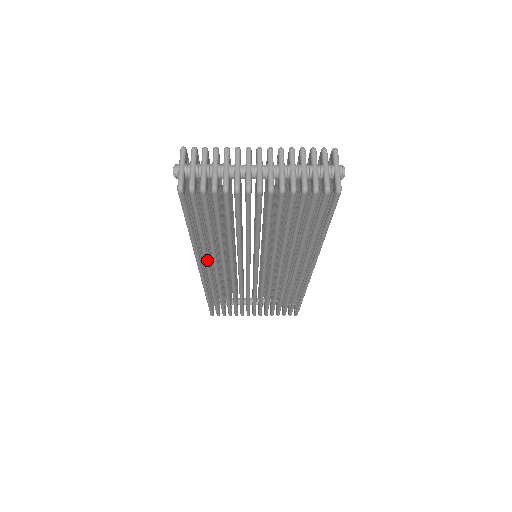
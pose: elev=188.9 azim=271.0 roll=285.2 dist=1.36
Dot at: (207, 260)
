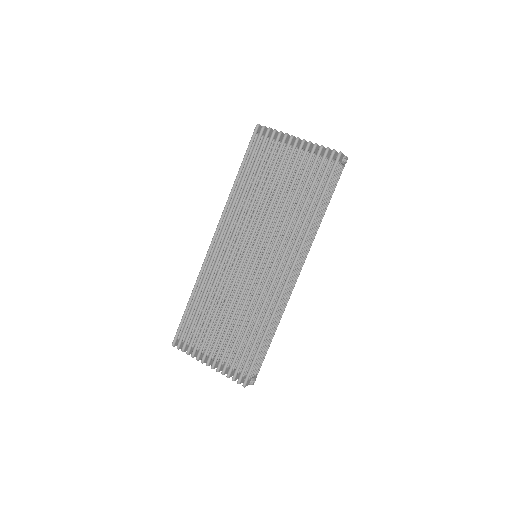
Dot at: occluded
